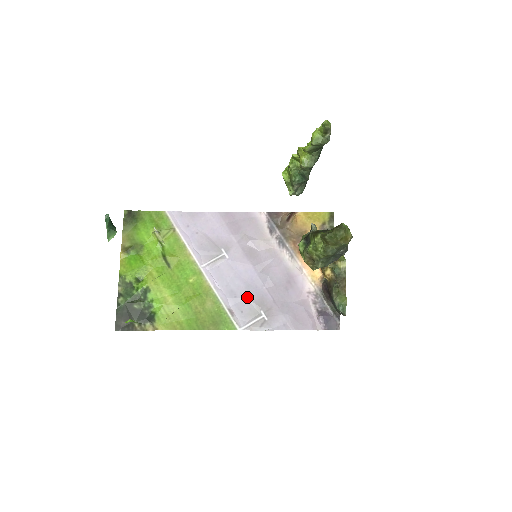
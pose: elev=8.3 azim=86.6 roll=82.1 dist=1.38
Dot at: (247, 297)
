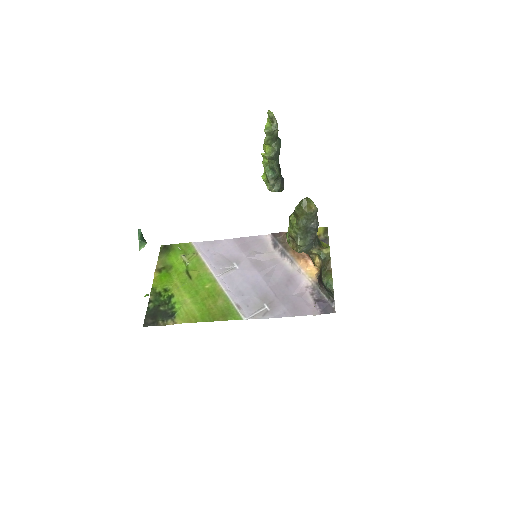
Dot at: (253, 295)
